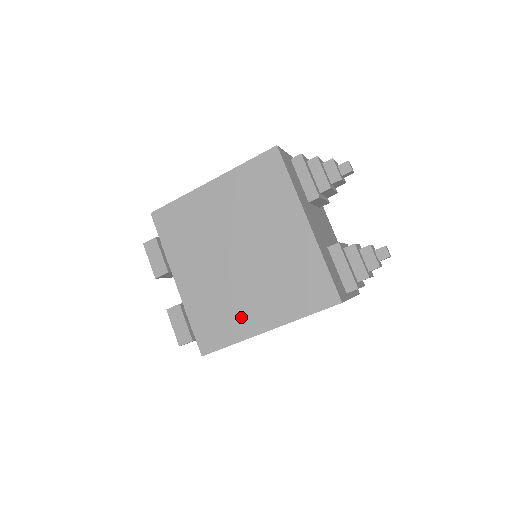
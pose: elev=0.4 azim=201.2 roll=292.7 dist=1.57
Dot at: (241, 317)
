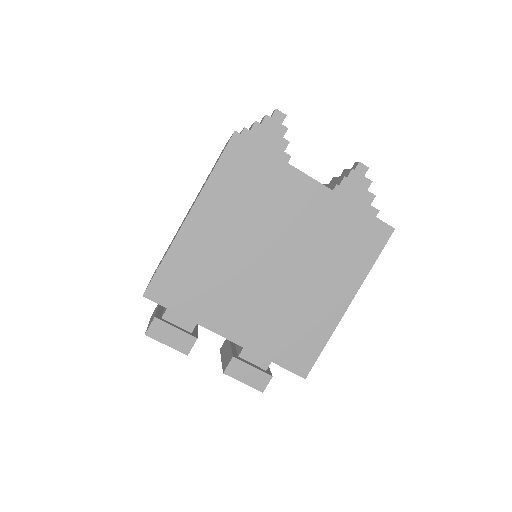
Dot at: (317, 314)
